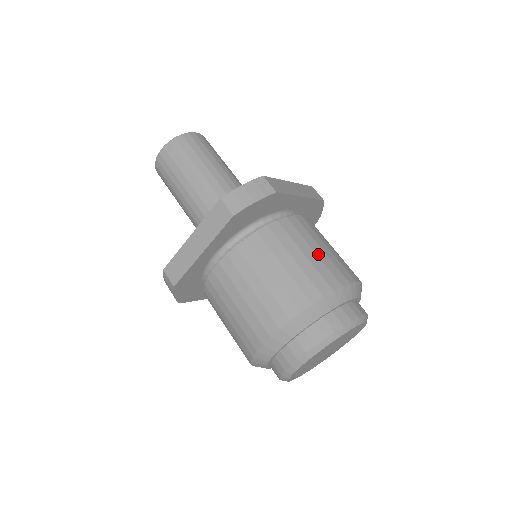
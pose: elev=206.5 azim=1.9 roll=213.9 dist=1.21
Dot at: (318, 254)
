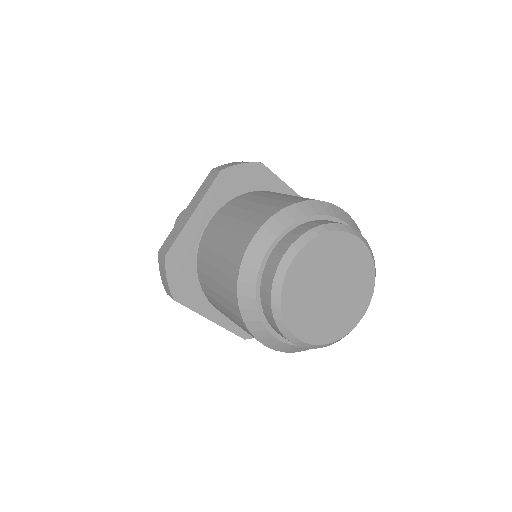
Dot at: occluded
